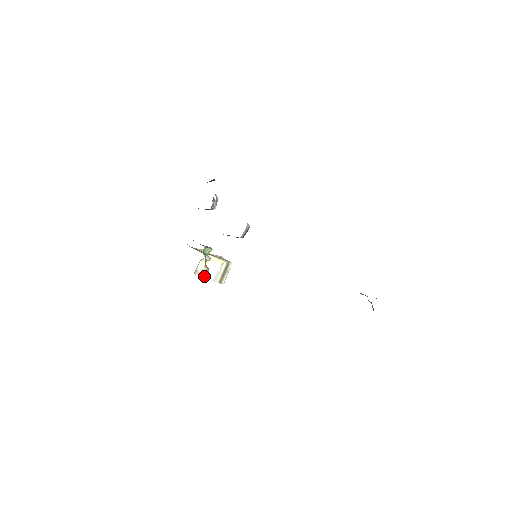
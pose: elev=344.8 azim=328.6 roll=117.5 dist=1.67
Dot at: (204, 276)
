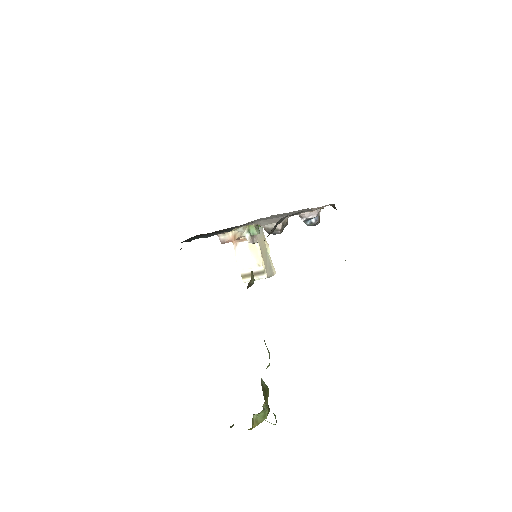
Dot at: (225, 238)
